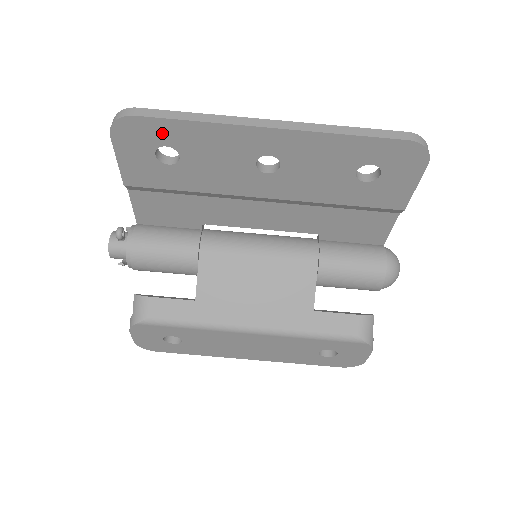
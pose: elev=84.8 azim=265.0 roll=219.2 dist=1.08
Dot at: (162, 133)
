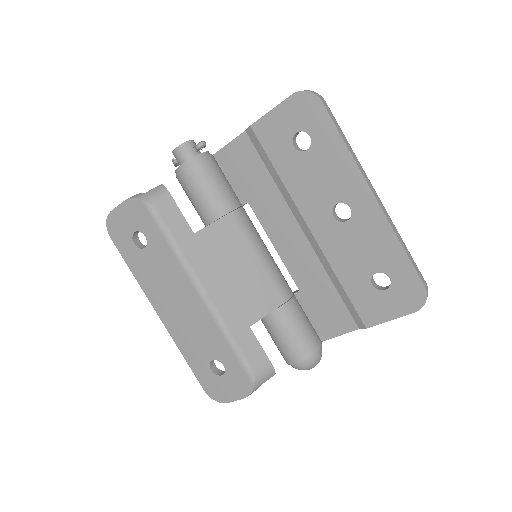
Dot at: (320, 127)
